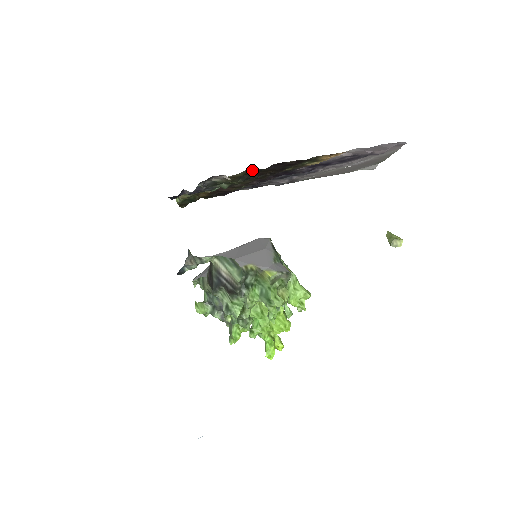
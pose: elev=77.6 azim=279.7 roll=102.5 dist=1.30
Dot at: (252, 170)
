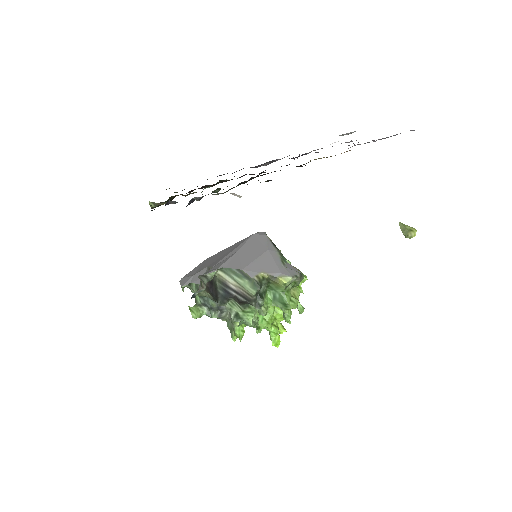
Dot at: occluded
